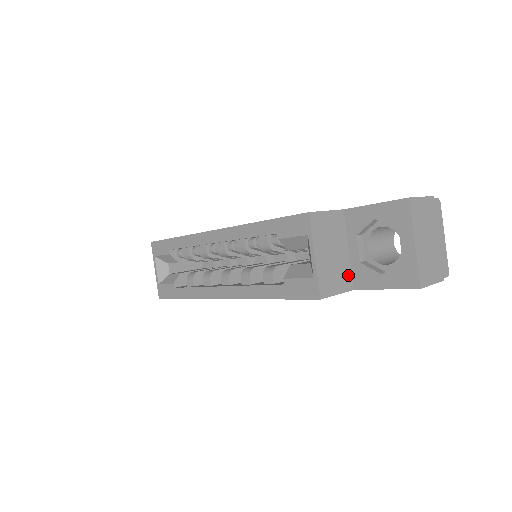
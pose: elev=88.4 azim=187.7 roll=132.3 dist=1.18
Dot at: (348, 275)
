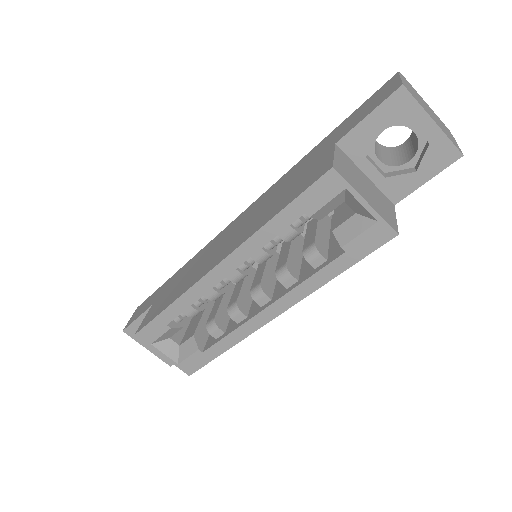
Dot at: (383, 197)
